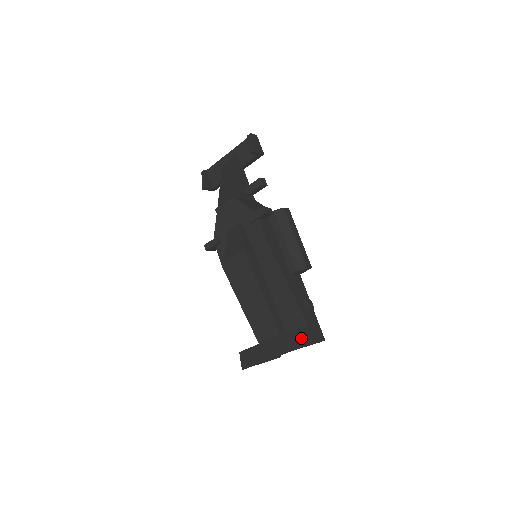
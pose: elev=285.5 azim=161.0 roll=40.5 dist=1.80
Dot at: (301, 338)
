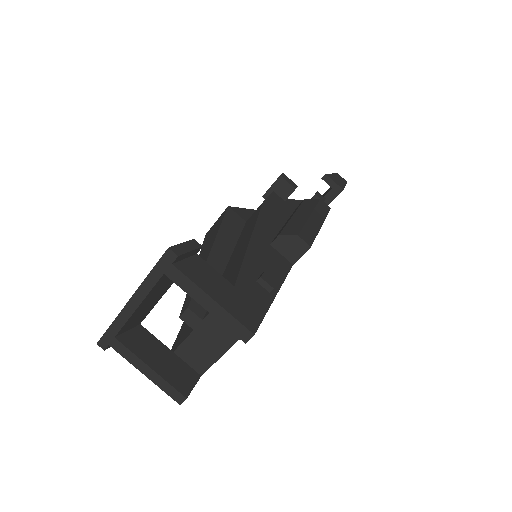
Dot at: (185, 248)
